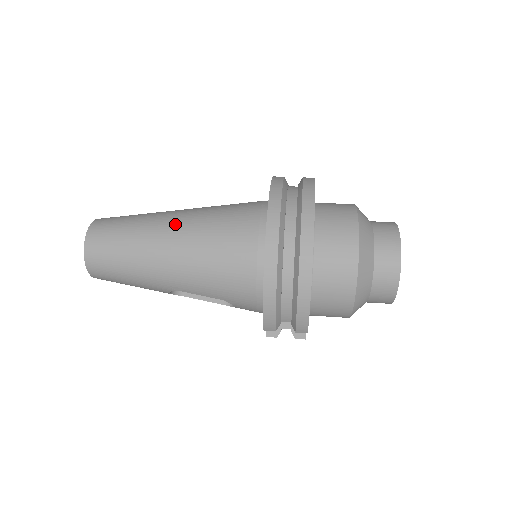
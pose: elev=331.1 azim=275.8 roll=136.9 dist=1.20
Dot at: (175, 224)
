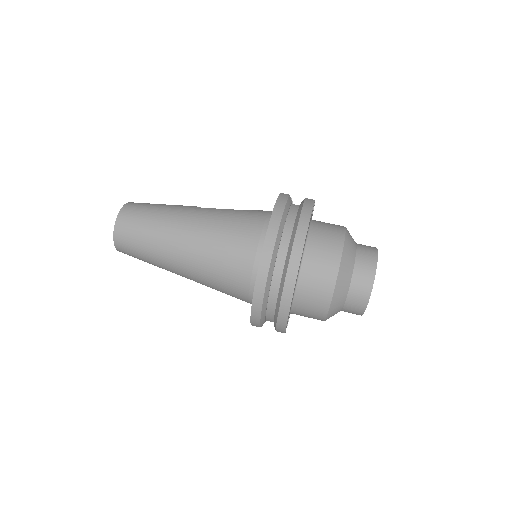
Dot at: (188, 230)
